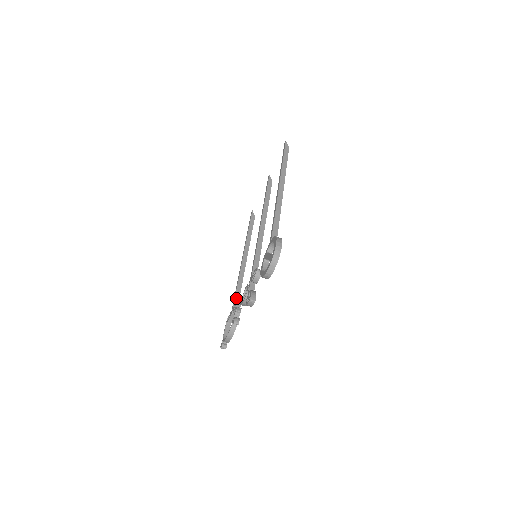
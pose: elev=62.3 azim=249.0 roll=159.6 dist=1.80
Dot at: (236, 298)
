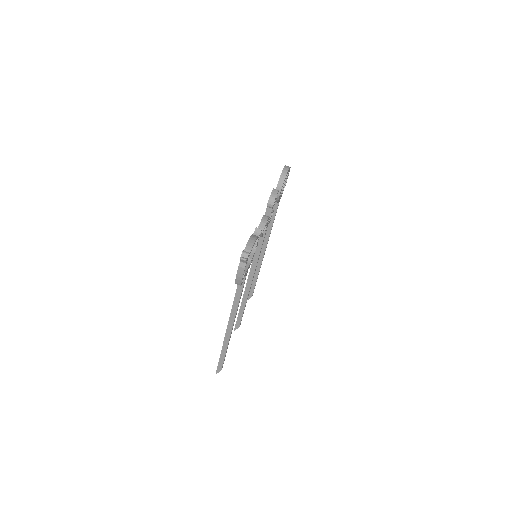
Dot at: occluded
